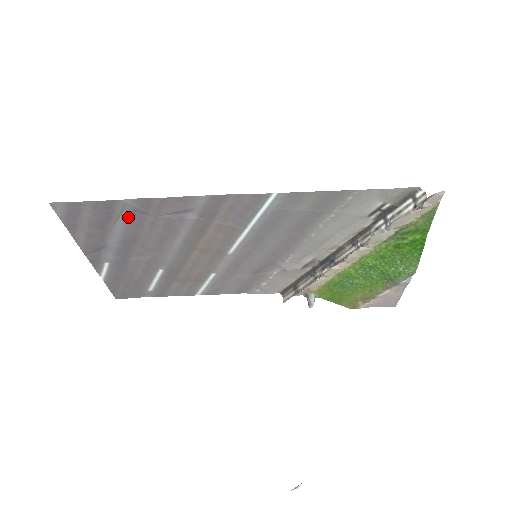
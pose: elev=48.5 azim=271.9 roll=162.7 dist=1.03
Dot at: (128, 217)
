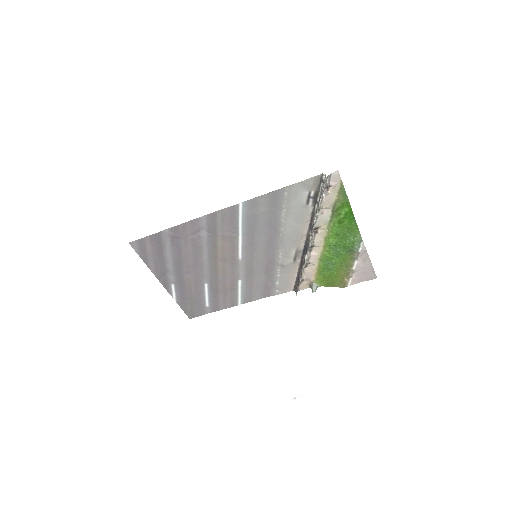
Dot at: (171, 243)
